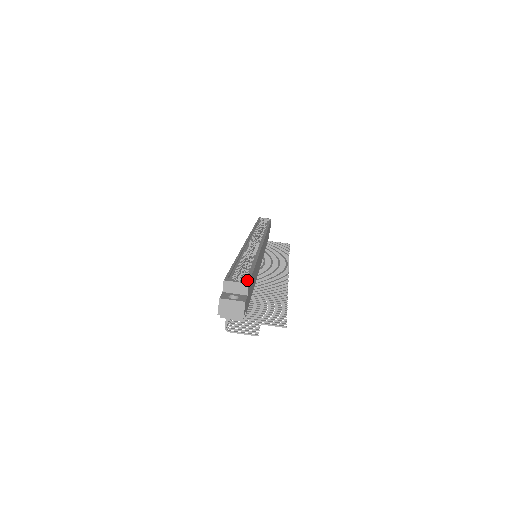
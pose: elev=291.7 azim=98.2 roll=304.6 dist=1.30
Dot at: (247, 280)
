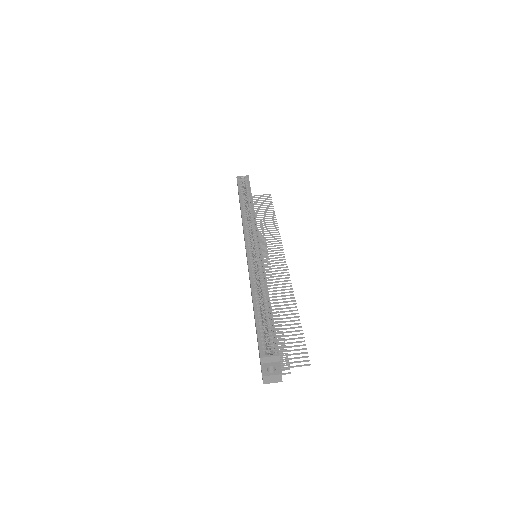
Dot at: (276, 349)
